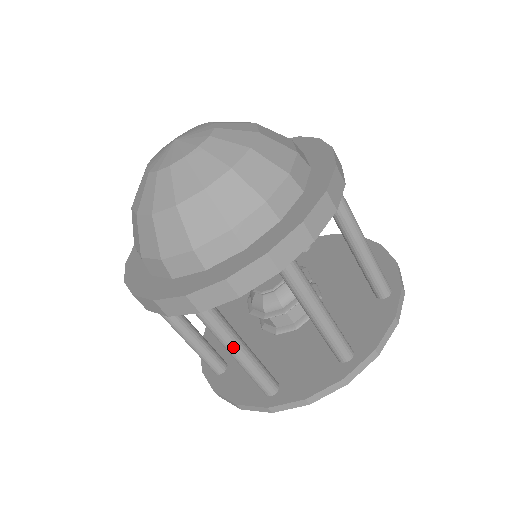
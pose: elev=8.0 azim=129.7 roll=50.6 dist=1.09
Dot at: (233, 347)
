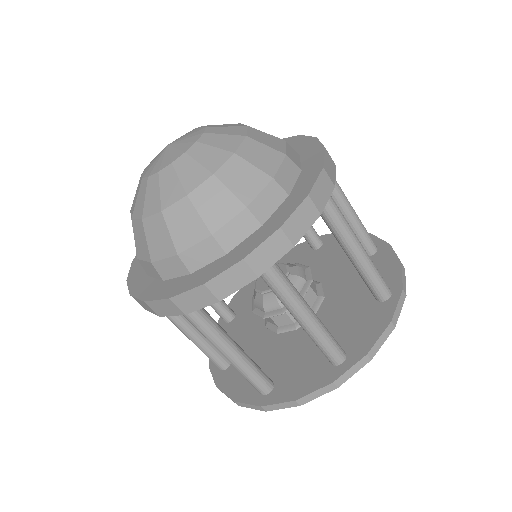
Dot at: (222, 347)
